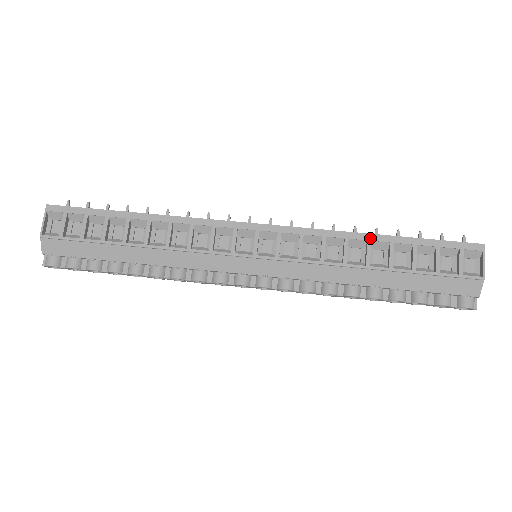
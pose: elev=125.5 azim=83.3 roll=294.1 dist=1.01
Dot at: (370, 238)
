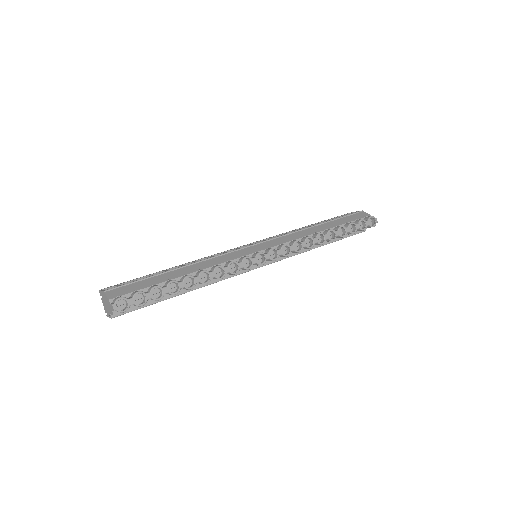
Dot at: (302, 228)
